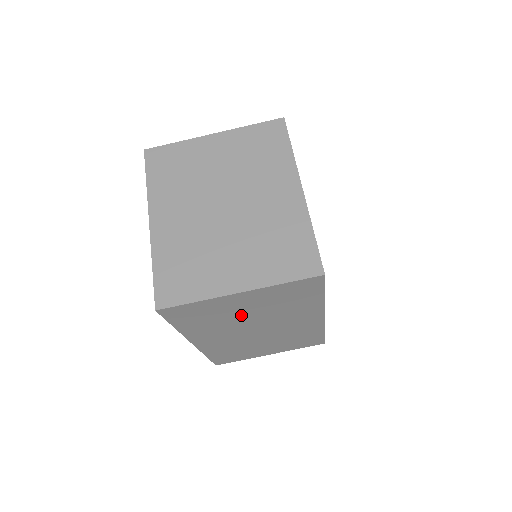
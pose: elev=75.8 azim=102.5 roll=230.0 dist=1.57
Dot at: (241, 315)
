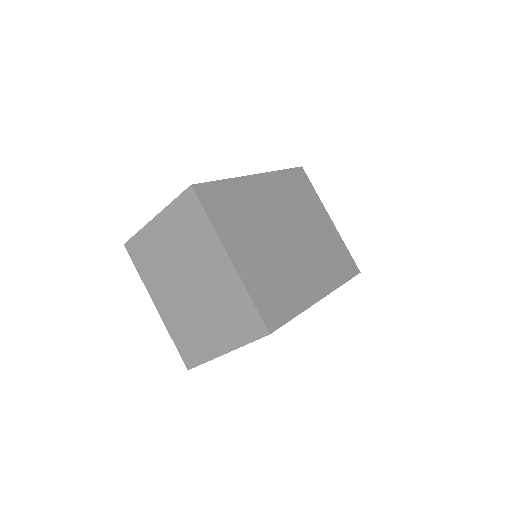
Dot at: occluded
